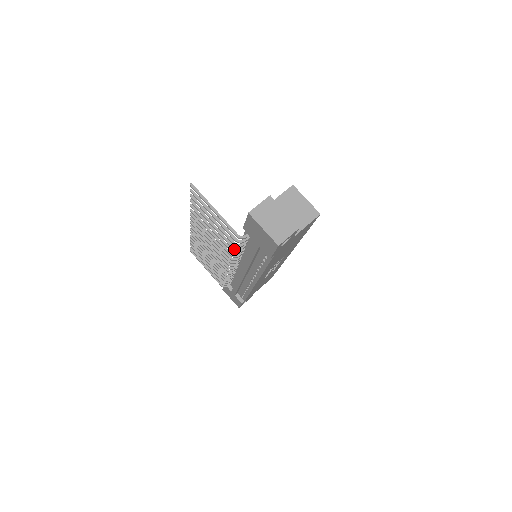
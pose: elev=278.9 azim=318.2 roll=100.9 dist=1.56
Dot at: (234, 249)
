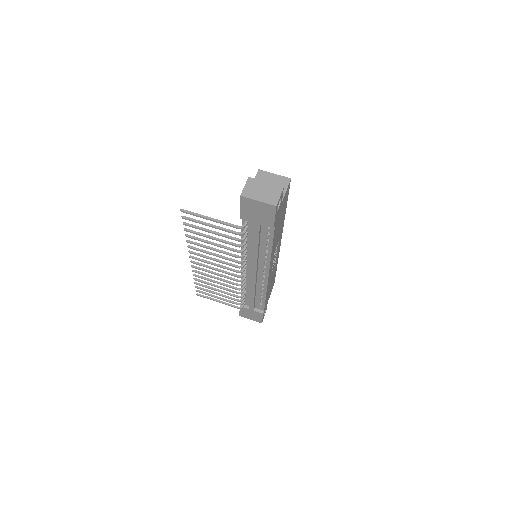
Dot at: (239, 246)
